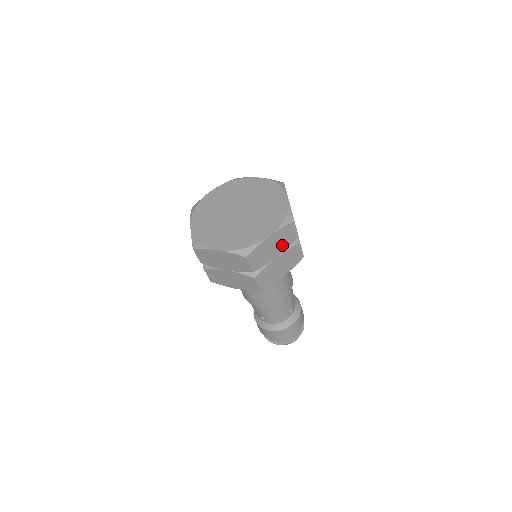
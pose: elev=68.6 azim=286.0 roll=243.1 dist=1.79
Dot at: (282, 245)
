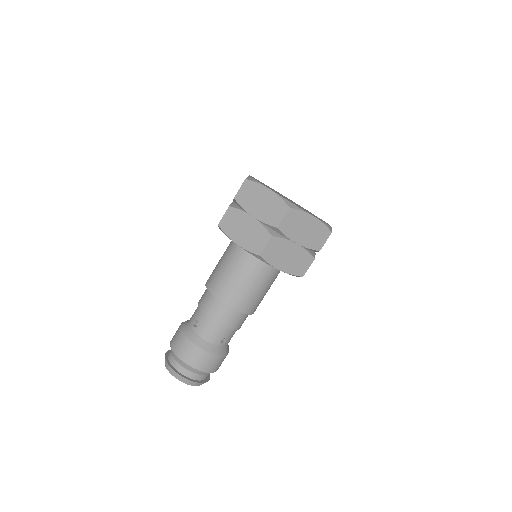
Dot at: (309, 239)
